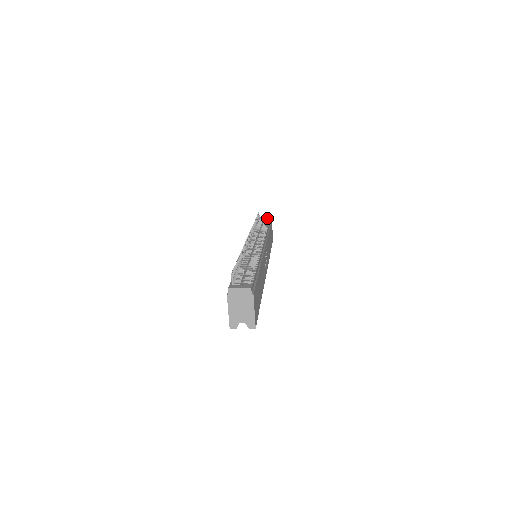
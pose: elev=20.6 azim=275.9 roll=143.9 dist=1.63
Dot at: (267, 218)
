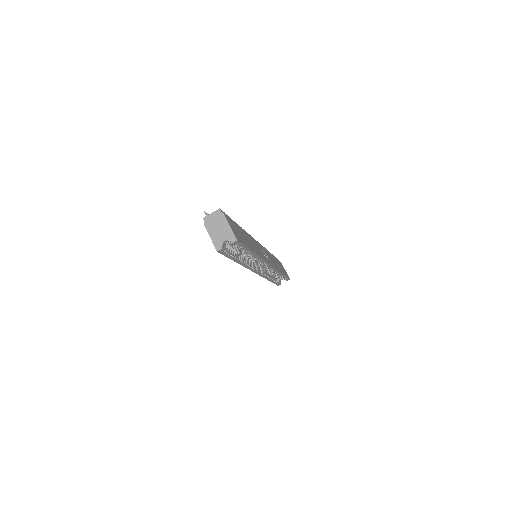
Dot at: occluded
